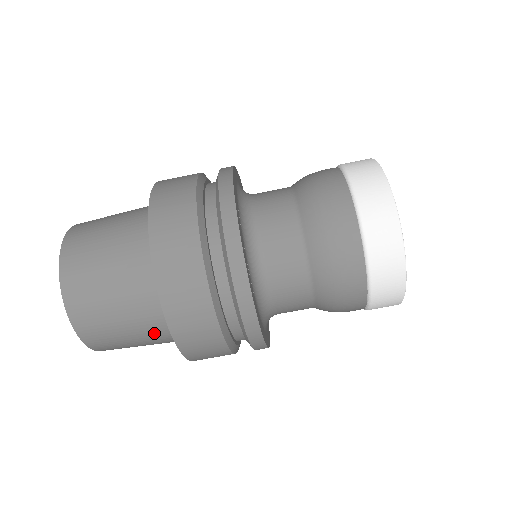
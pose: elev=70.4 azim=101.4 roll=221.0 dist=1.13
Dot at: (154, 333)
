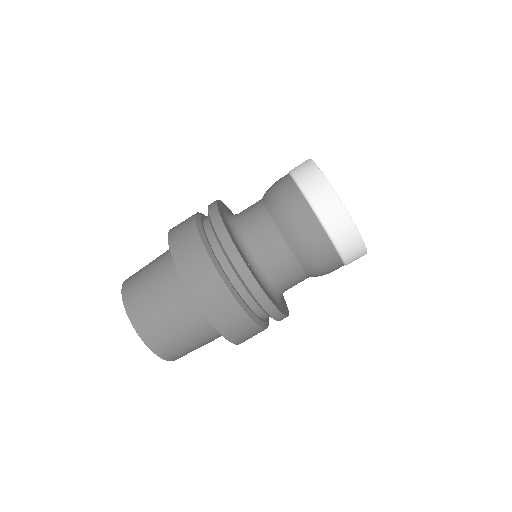
Dot at: (191, 320)
